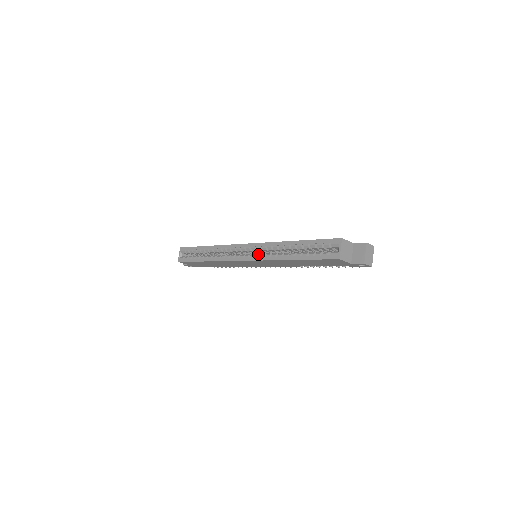
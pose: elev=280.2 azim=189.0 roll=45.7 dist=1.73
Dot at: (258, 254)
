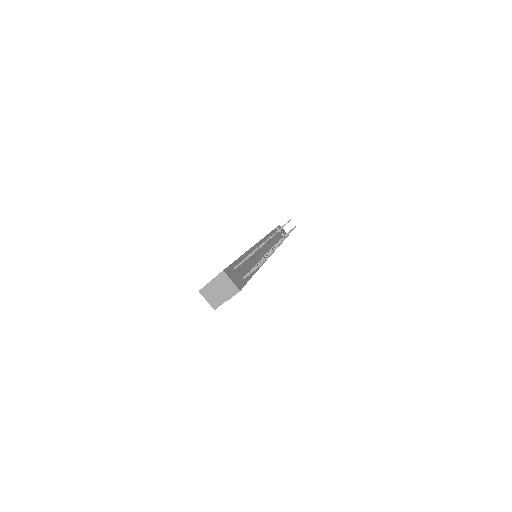
Dot at: occluded
